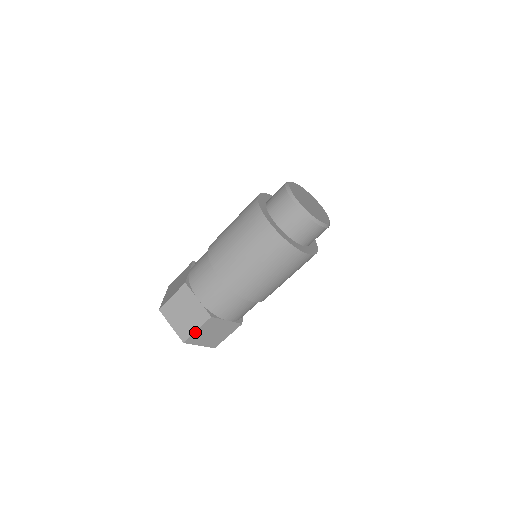
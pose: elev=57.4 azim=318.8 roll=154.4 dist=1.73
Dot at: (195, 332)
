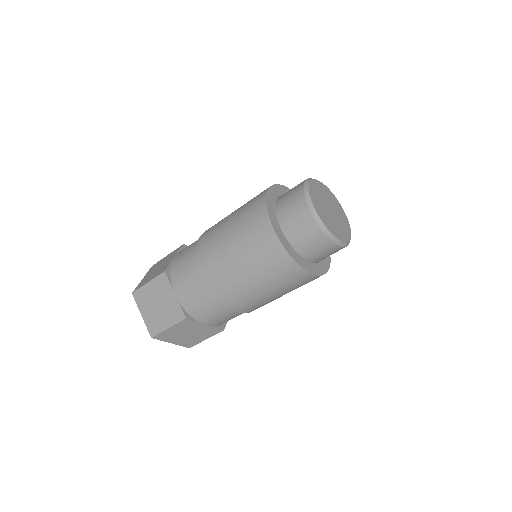
Dot at: (166, 330)
